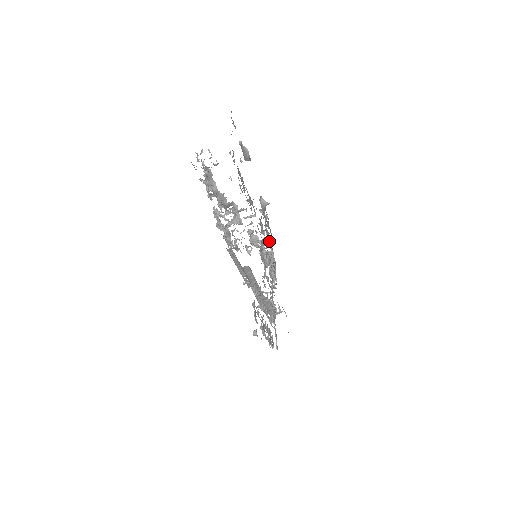
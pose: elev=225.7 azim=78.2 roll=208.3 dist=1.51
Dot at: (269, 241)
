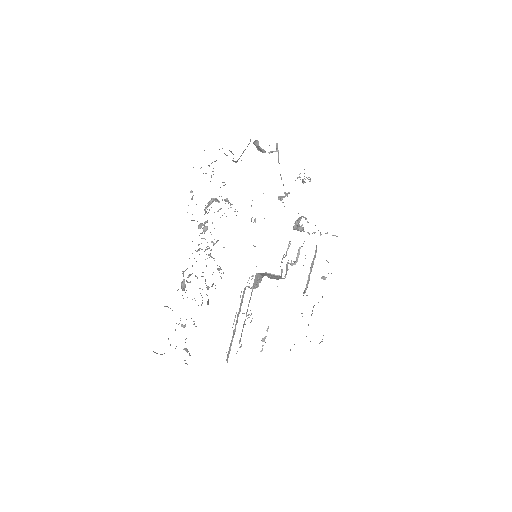
Dot at: occluded
